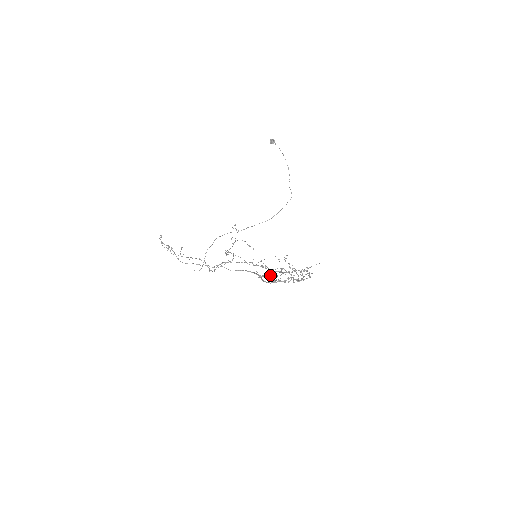
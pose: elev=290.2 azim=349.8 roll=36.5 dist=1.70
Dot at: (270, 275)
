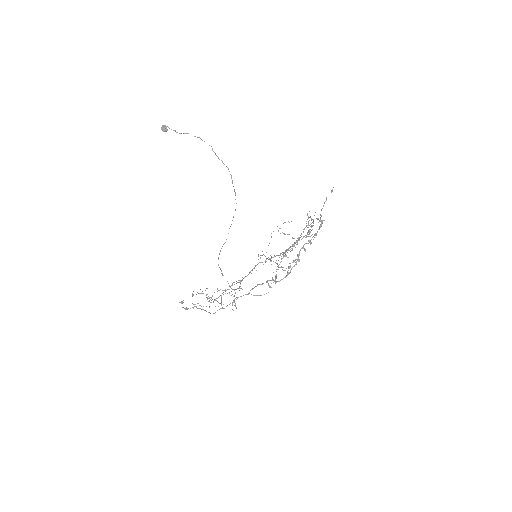
Dot at: occluded
